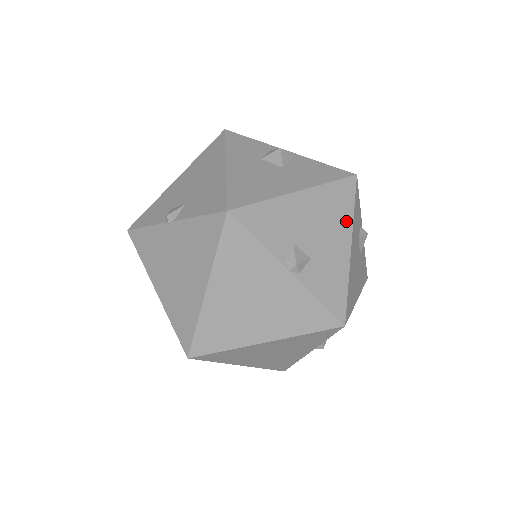
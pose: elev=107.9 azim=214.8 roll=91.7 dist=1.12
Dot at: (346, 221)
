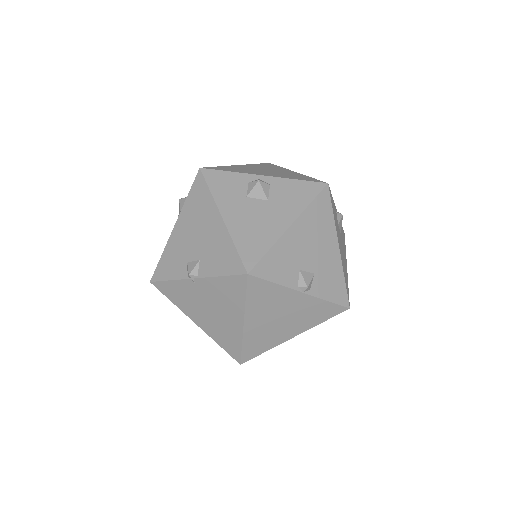
Dot at: (330, 228)
